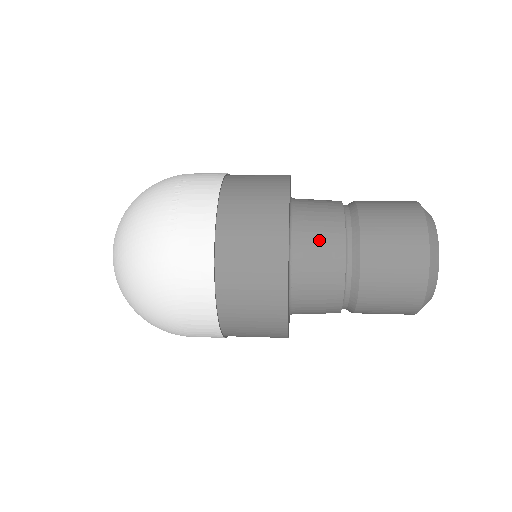
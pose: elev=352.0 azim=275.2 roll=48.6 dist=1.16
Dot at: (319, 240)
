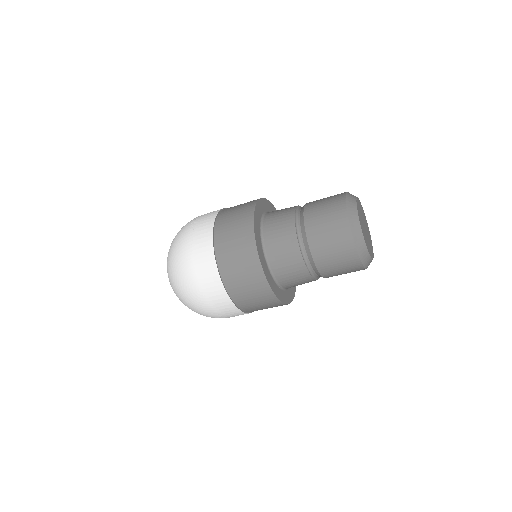
Dot at: (279, 220)
